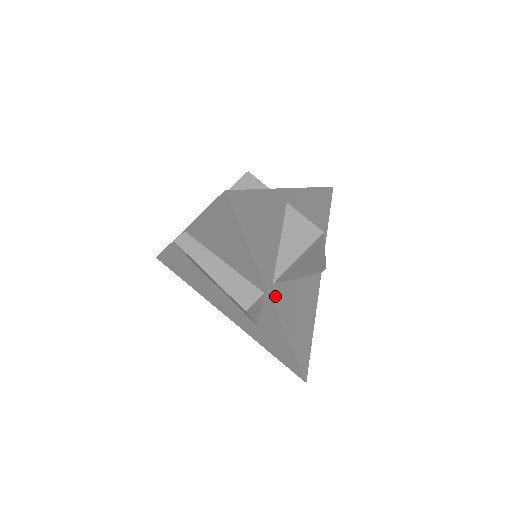
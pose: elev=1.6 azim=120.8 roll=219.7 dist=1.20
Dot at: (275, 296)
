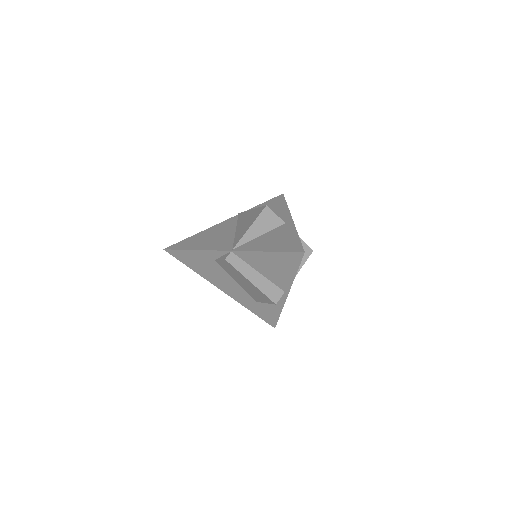
Dot at: occluded
